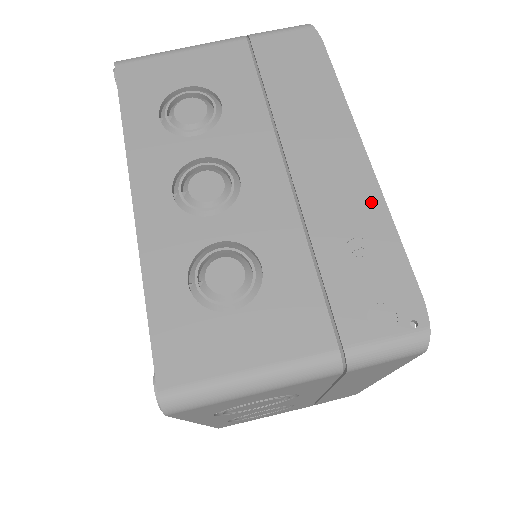
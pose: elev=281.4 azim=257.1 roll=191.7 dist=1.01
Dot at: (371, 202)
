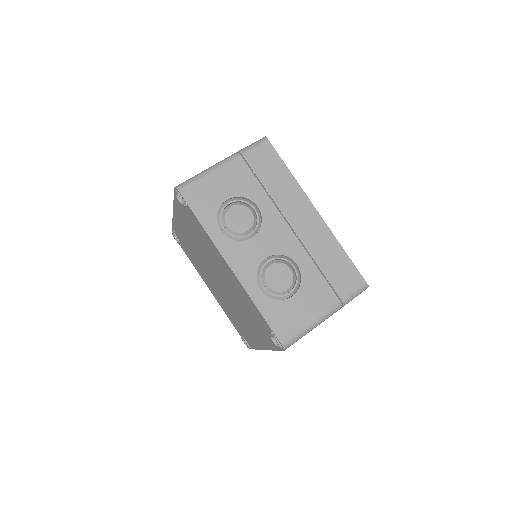
Dot at: occluded
